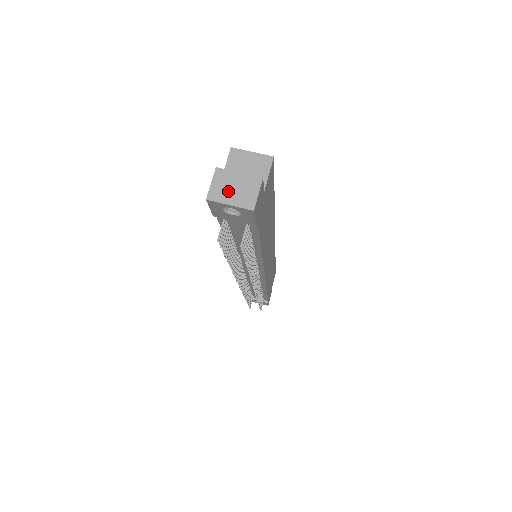
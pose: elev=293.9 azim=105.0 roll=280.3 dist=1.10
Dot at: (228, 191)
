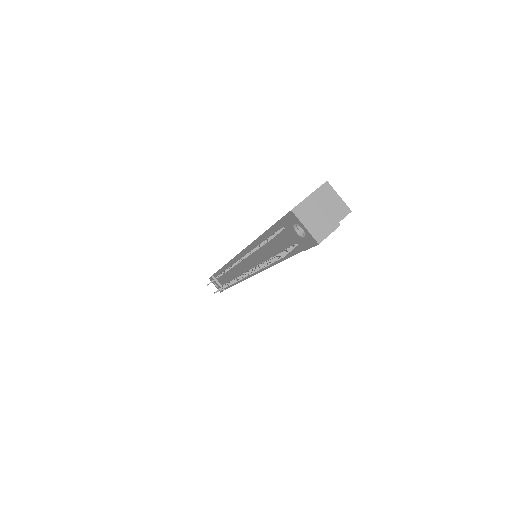
Dot at: (311, 216)
